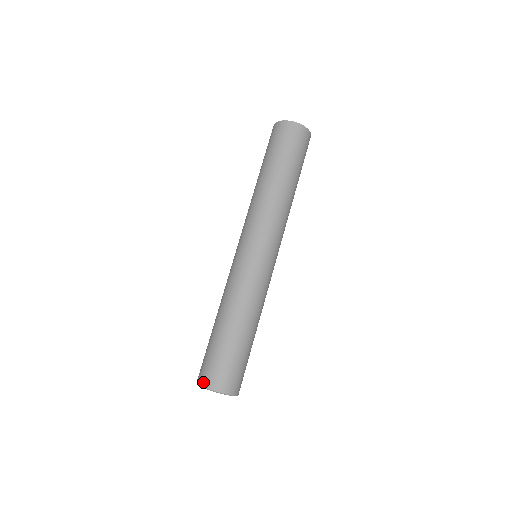
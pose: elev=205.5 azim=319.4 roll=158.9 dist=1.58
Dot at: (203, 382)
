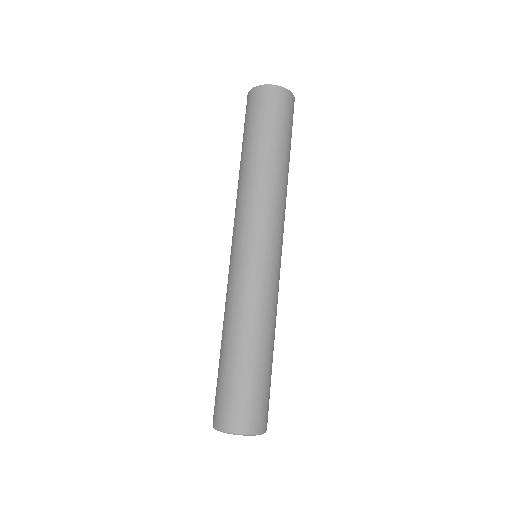
Dot at: (213, 421)
